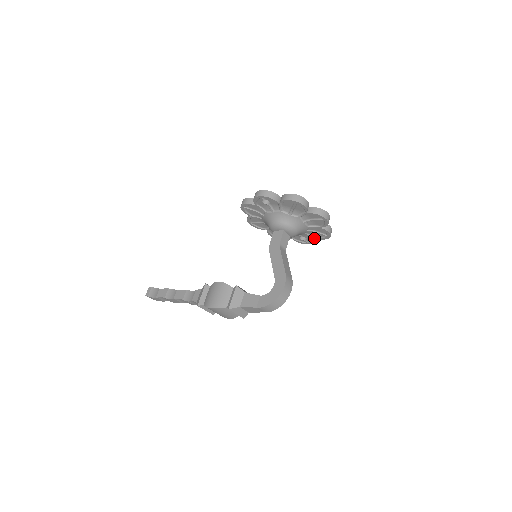
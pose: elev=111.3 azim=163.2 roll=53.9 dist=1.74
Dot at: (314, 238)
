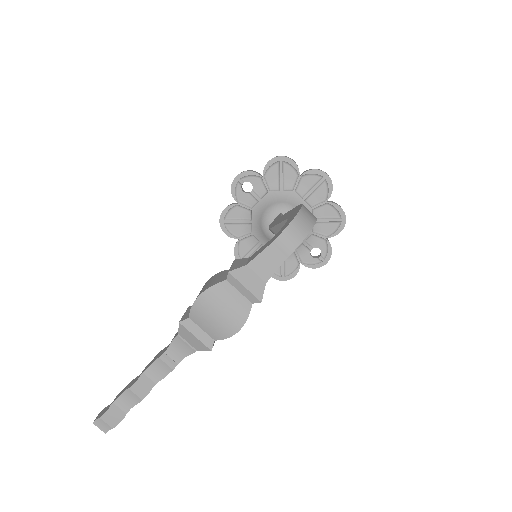
Dot at: (328, 242)
